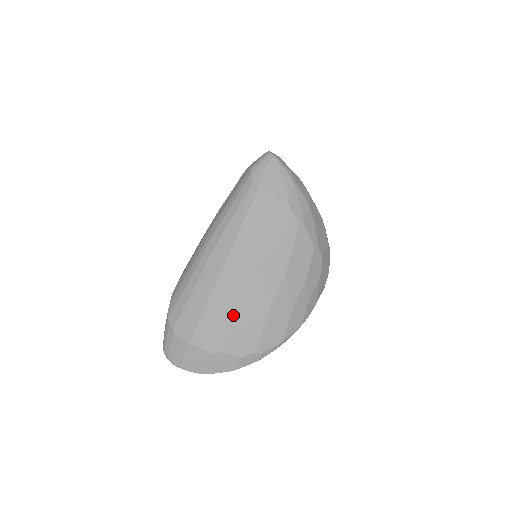
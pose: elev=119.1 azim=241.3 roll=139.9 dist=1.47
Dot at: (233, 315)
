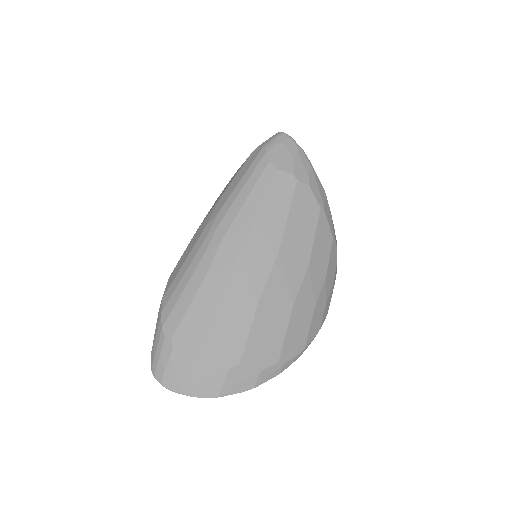
Dot at: (252, 316)
